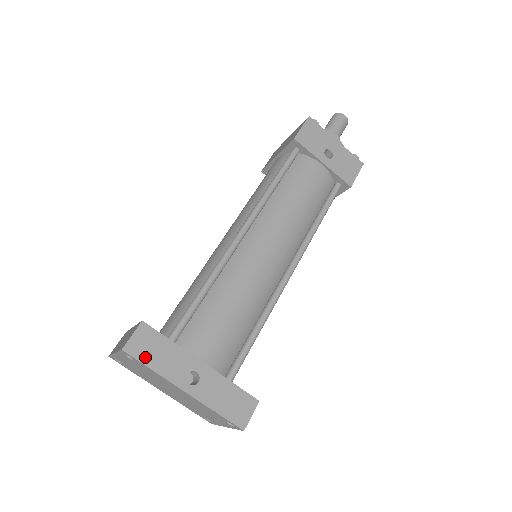
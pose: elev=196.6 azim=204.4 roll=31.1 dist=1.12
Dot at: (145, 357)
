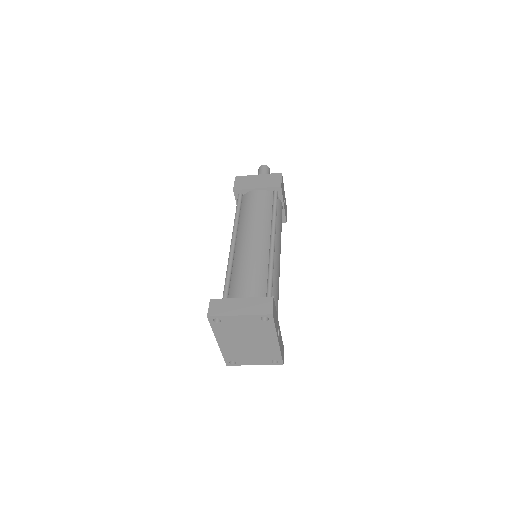
Dot at: occluded
